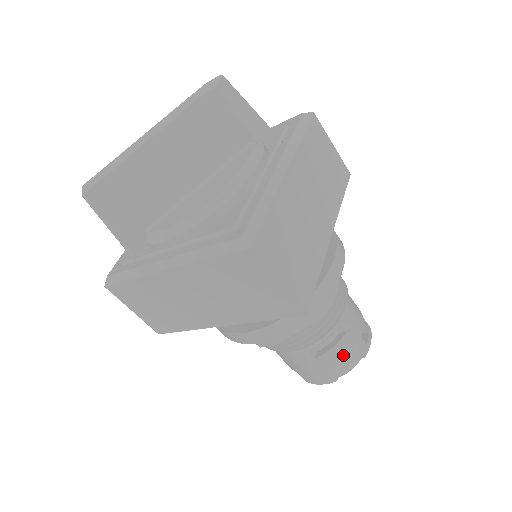
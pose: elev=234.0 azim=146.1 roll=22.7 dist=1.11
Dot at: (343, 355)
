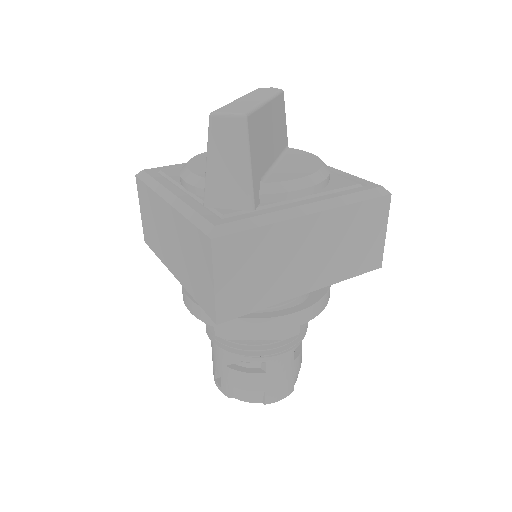
Dot at: (301, 359)
